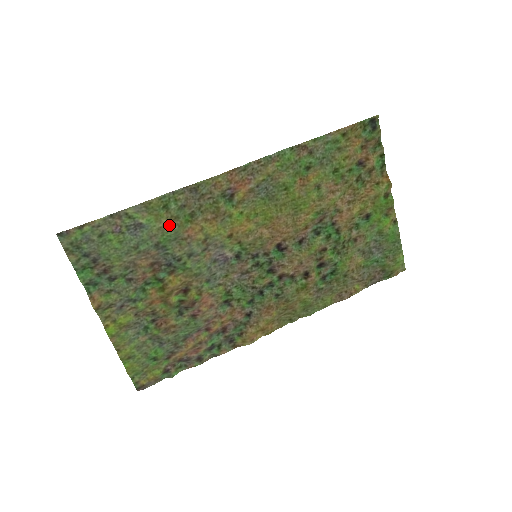
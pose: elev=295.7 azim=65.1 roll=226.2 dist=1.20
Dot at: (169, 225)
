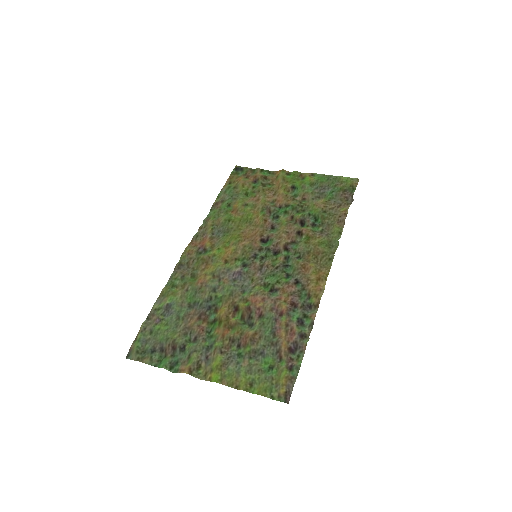
Dot at: (185, 291)
